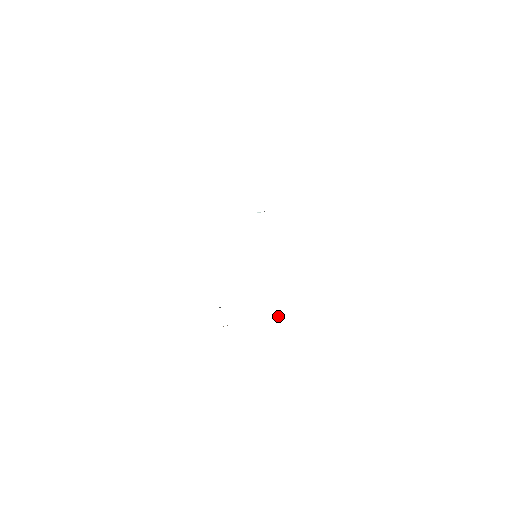
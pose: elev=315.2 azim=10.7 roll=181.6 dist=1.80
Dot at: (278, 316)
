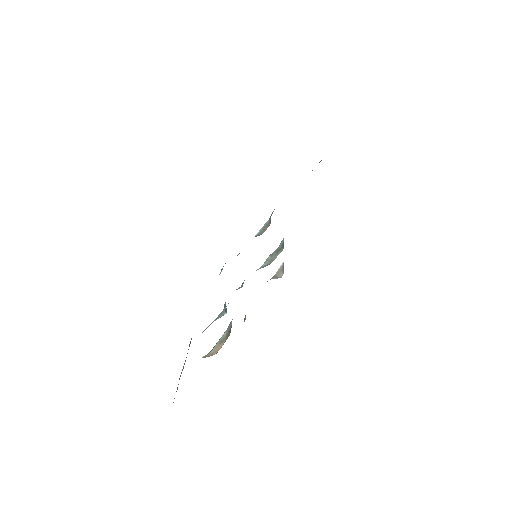
Dot at: (279, 268)
